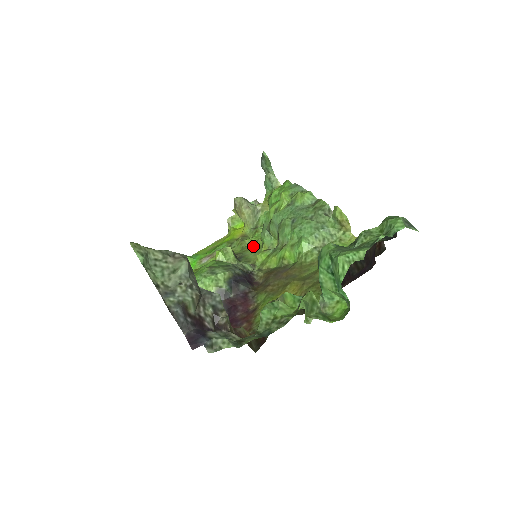
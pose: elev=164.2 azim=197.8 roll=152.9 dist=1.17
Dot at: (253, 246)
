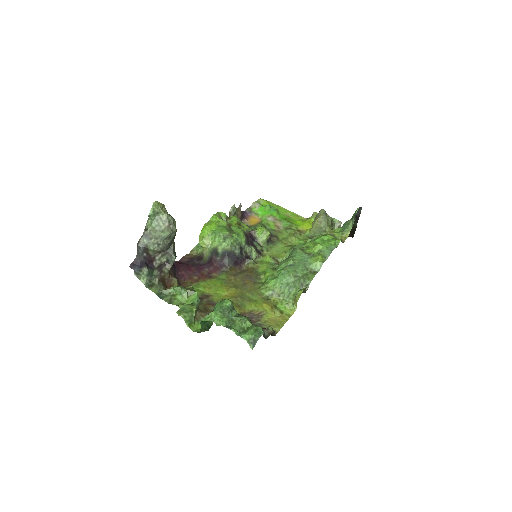
Dot at: (288, 245)
